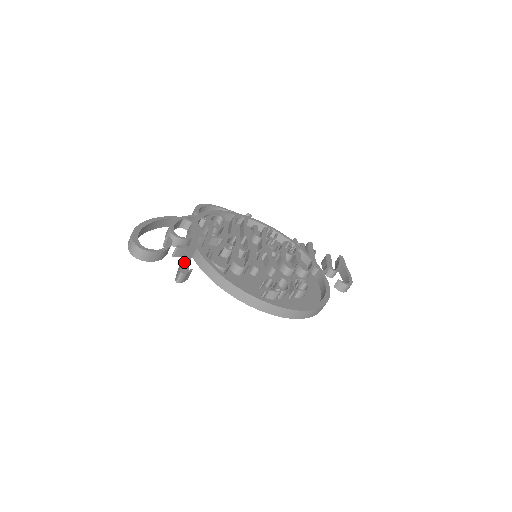
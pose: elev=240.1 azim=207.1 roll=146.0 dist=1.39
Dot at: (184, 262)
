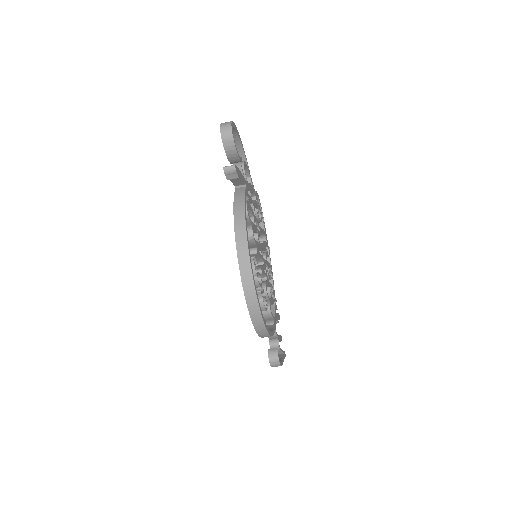
Dot at: (239, 170)
